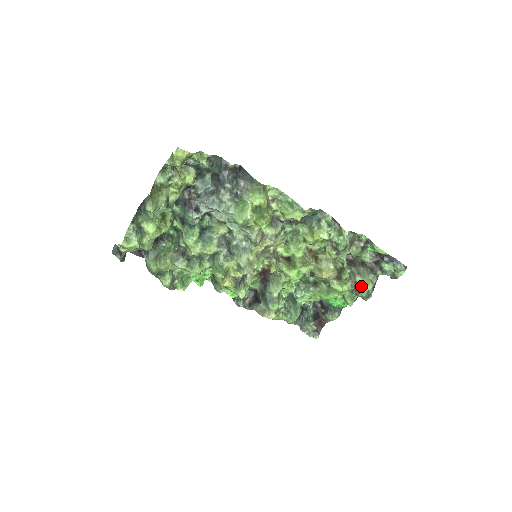
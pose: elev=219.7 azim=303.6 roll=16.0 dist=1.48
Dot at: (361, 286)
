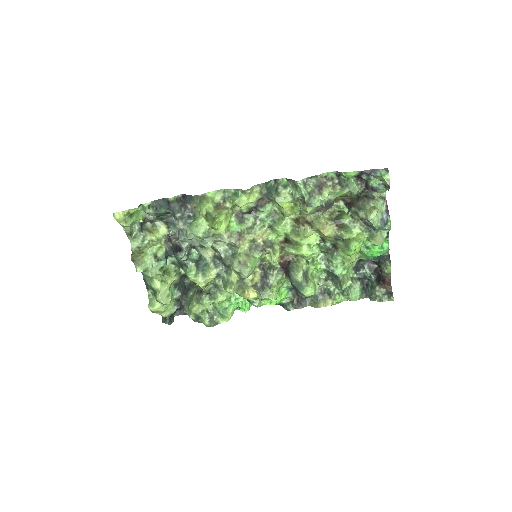
Dot at: (366, 219)
